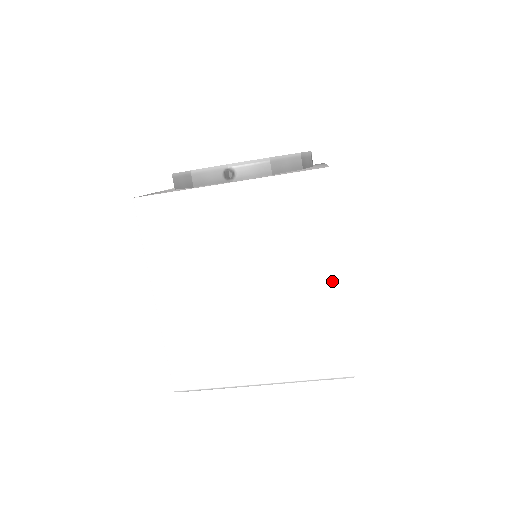
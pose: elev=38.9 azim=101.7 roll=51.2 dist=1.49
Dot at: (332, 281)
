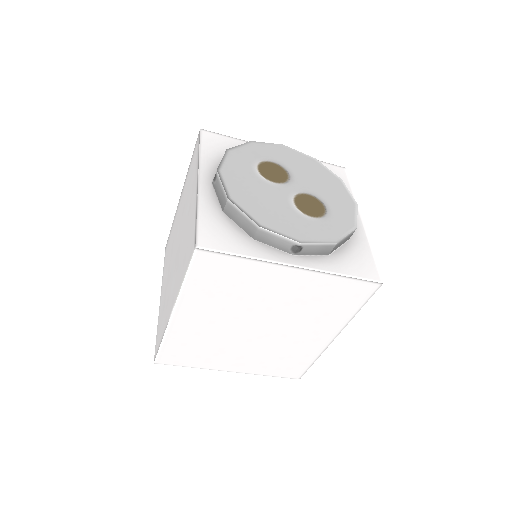
Dot at: (326, 338)
